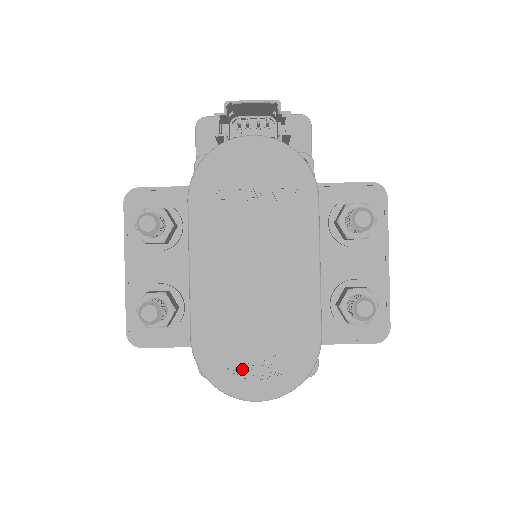
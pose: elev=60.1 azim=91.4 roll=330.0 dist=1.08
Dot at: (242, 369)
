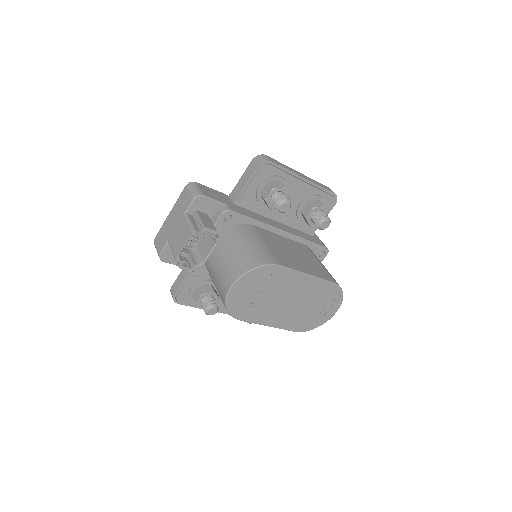
Dot at: (320, 316)
